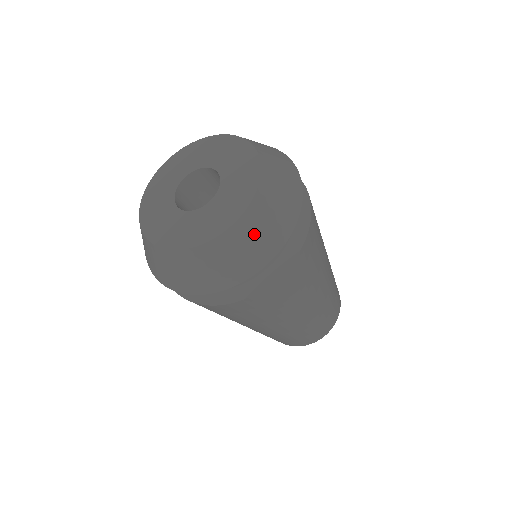
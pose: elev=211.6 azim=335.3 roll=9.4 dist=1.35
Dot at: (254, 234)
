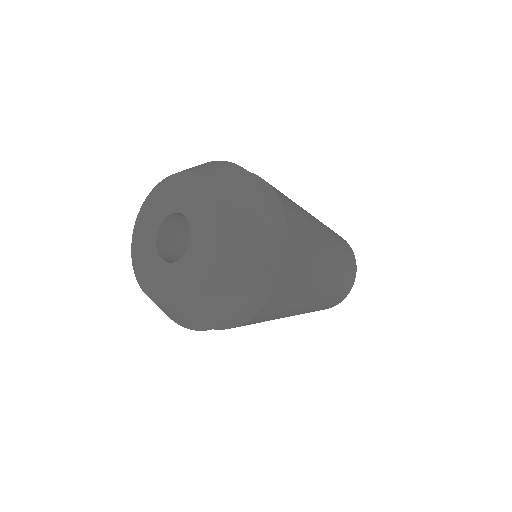
Dot at: (197, 313)
